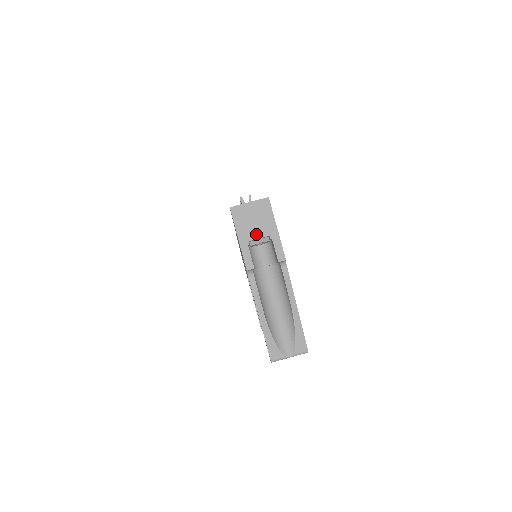
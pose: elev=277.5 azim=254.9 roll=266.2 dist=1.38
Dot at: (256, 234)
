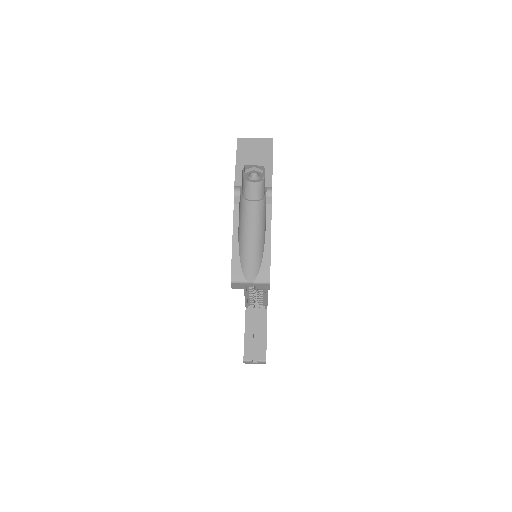
Dot at: (253, 162)
